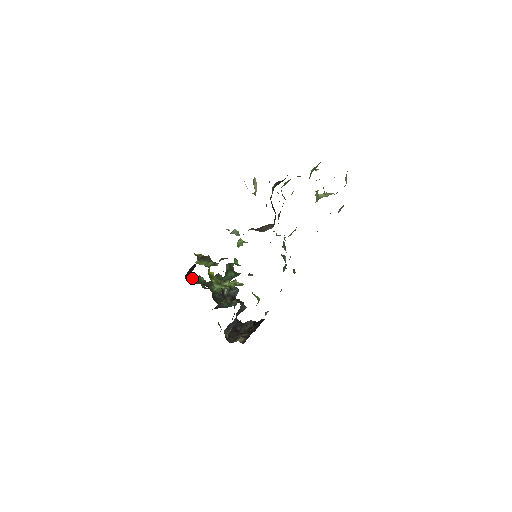
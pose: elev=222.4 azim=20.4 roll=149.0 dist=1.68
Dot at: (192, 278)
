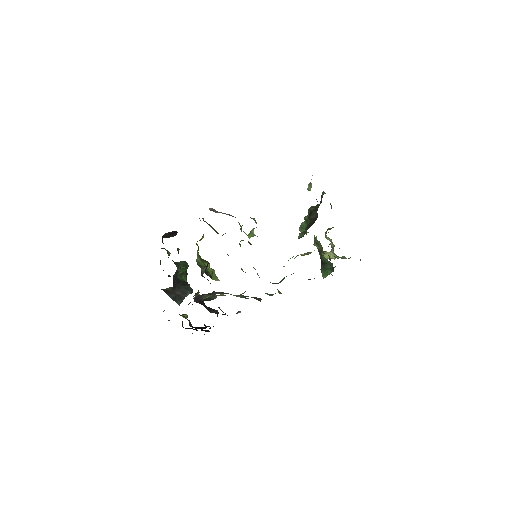
Dot at: occluded
